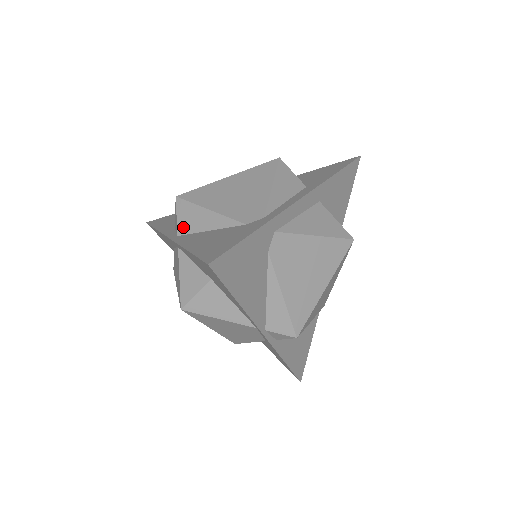
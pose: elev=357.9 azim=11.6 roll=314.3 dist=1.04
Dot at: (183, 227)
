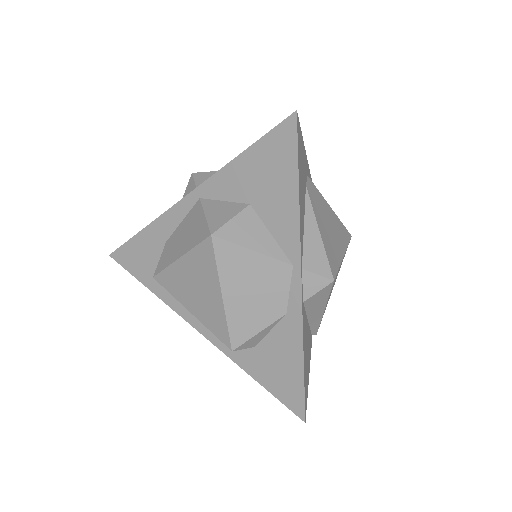
Dot at: occluded
